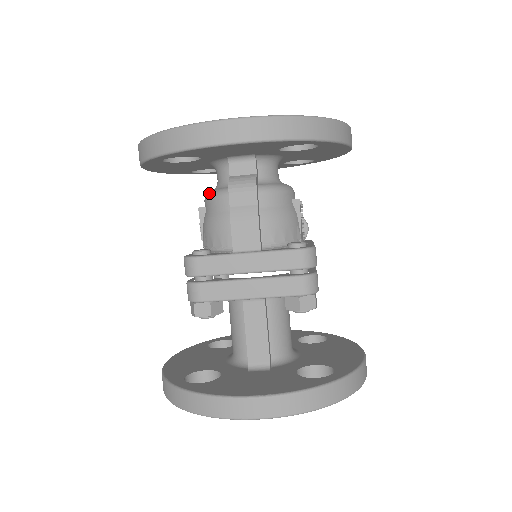
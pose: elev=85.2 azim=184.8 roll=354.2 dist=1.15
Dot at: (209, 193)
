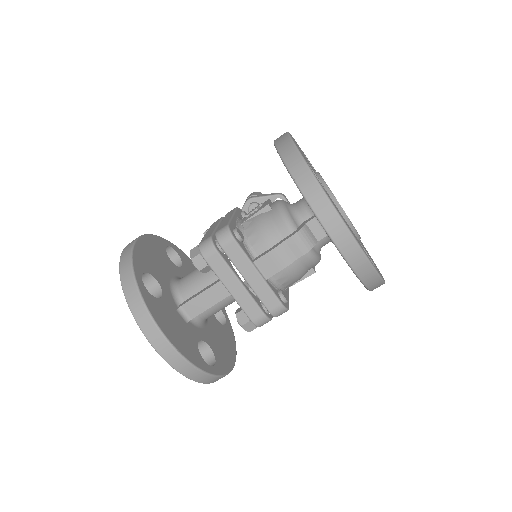
Dot at: (284, 209)
